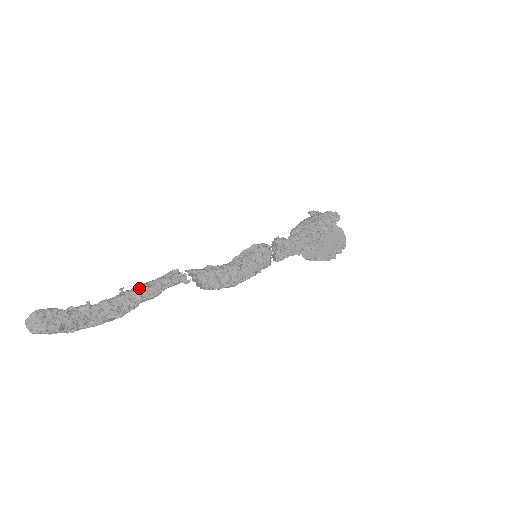
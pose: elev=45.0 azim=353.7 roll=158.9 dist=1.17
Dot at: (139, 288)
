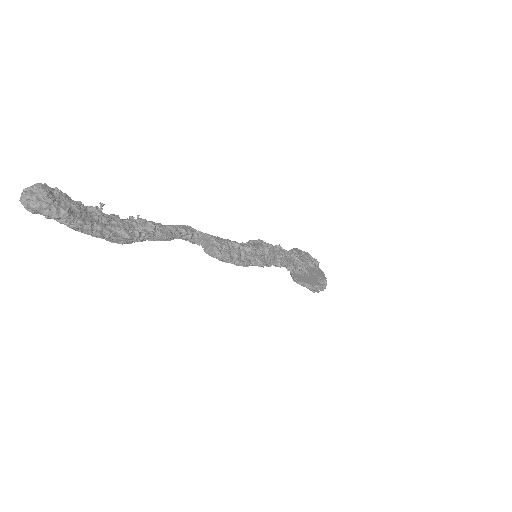
Dot at: (153, 222)
